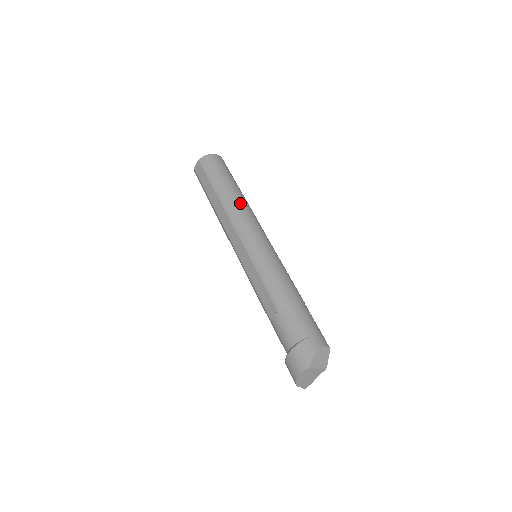
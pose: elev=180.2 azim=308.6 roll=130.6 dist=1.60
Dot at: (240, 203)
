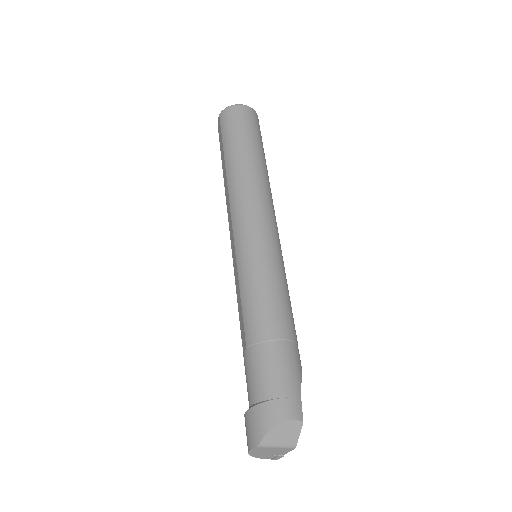
Dot at: (247, 179)
